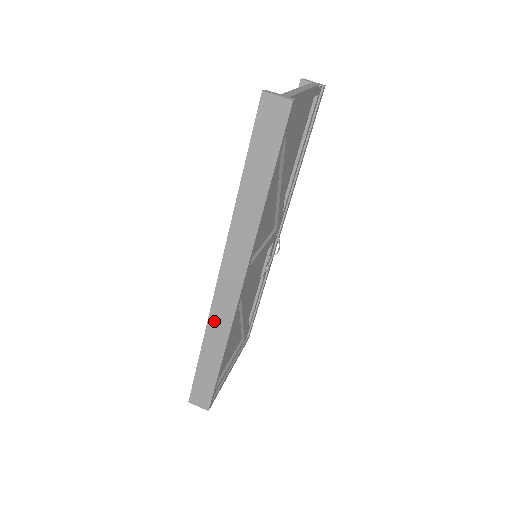
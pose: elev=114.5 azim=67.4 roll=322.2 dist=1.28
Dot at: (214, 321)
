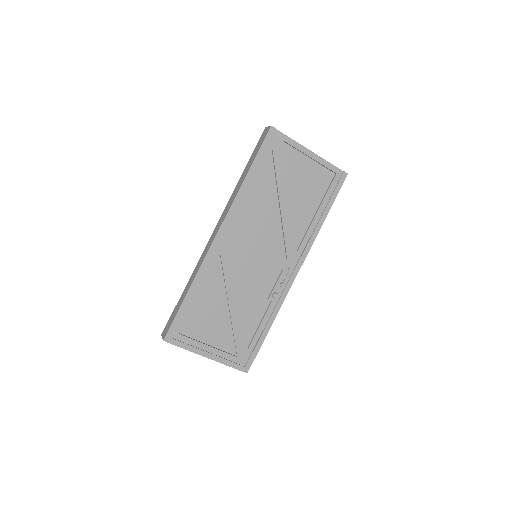
Dot at: (199, 262)
